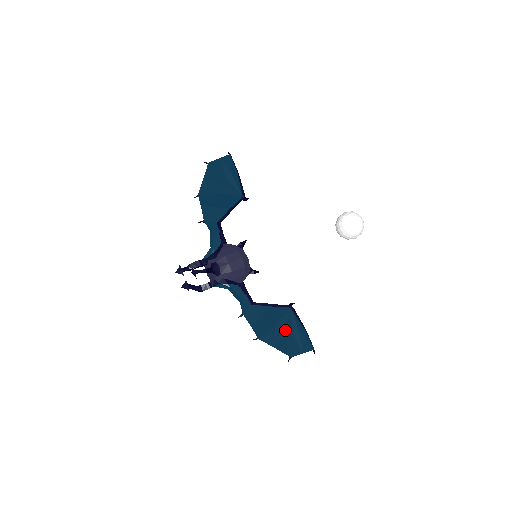
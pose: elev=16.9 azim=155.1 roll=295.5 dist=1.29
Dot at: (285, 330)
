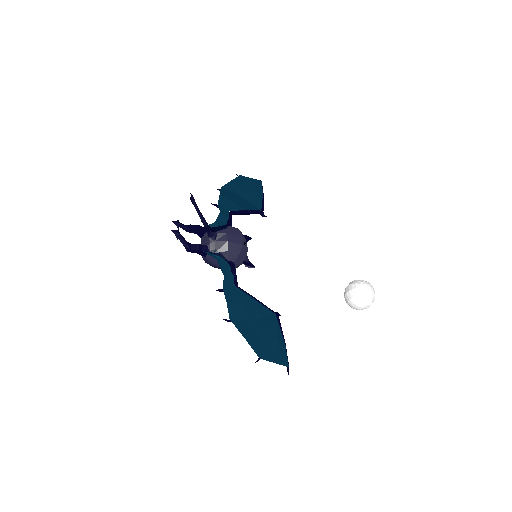
Dot at: (262, 329)
